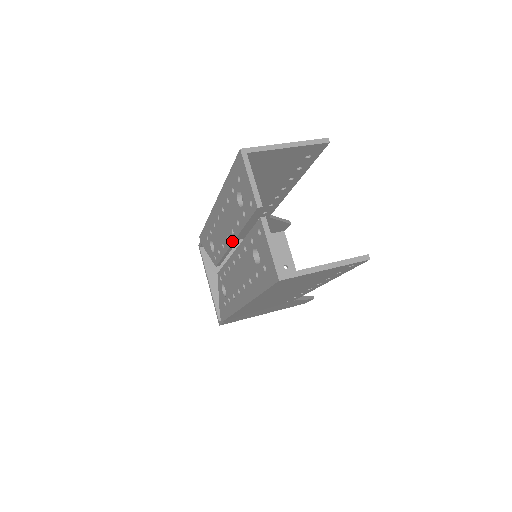
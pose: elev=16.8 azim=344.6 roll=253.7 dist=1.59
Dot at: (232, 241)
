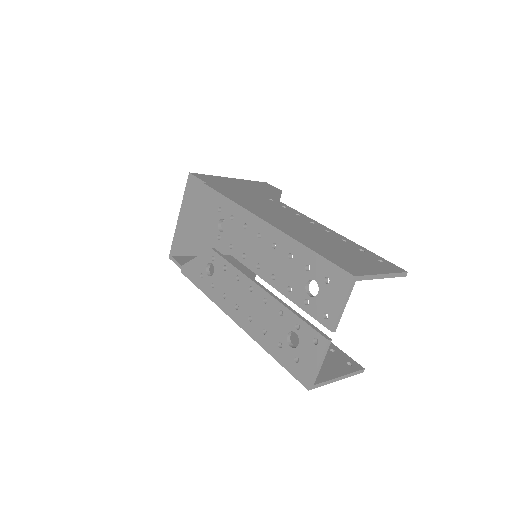
Dot at: (265, 279)
